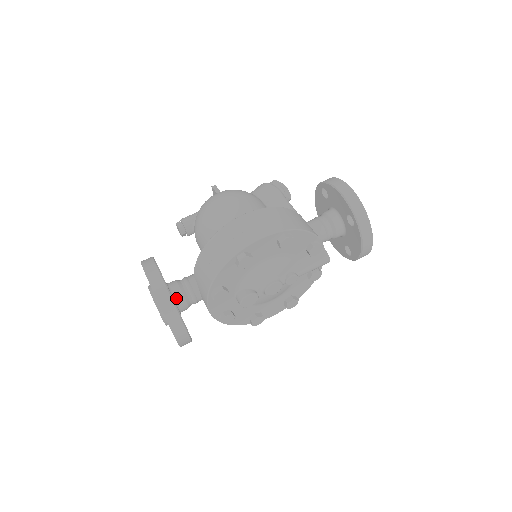
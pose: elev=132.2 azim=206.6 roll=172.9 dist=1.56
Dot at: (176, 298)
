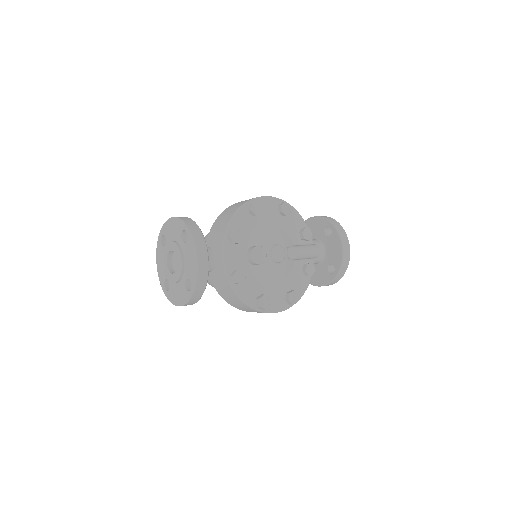
Dot at: occluded
